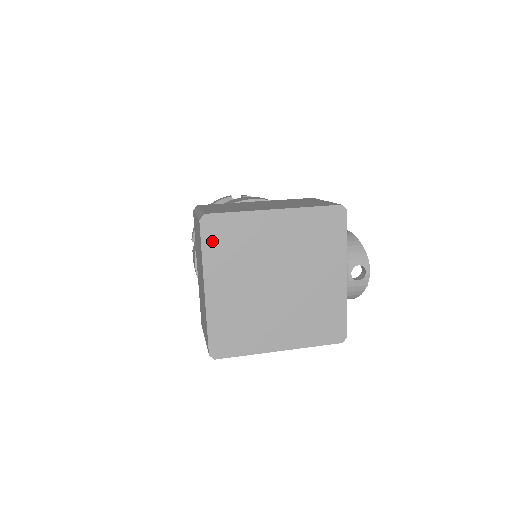
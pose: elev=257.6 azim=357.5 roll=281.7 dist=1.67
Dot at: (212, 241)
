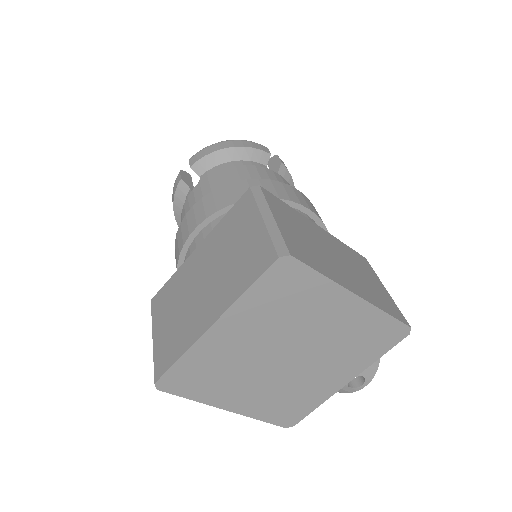
Dot at: (269, 286)
